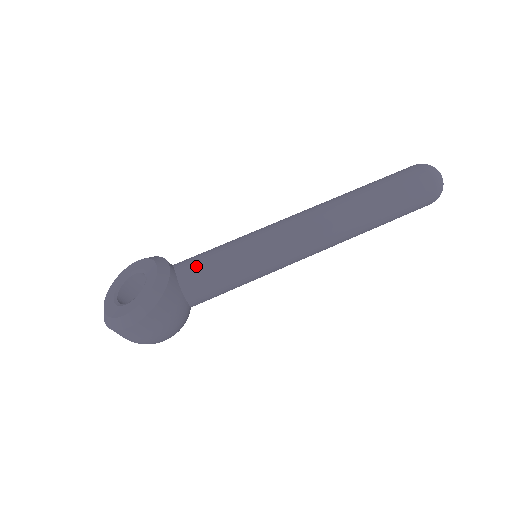
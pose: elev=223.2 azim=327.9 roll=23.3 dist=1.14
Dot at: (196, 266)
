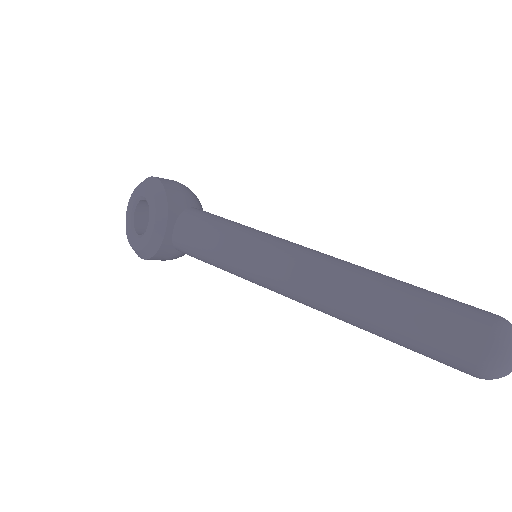
Dot at: (188, 245)
